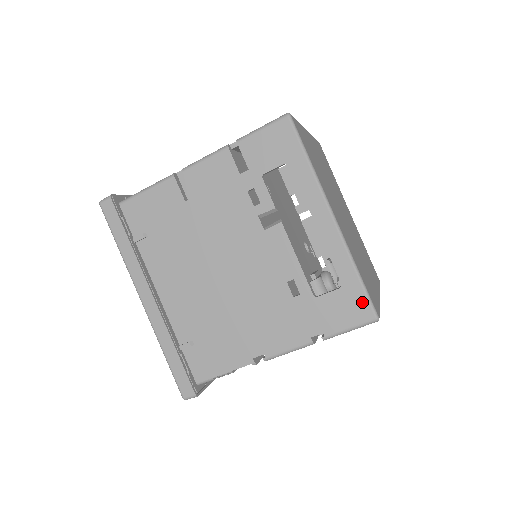
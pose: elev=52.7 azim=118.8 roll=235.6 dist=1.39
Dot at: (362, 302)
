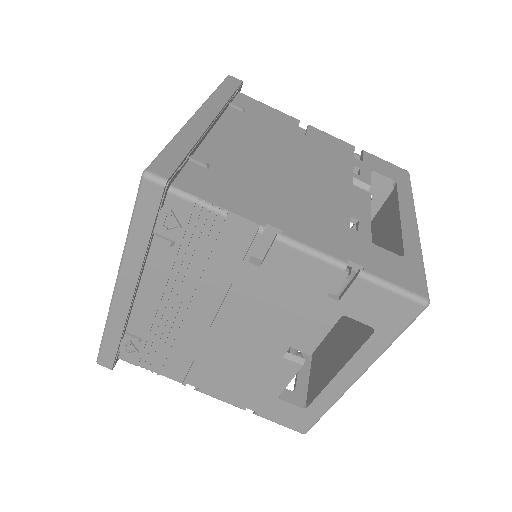
Dot at: (419, 279)
